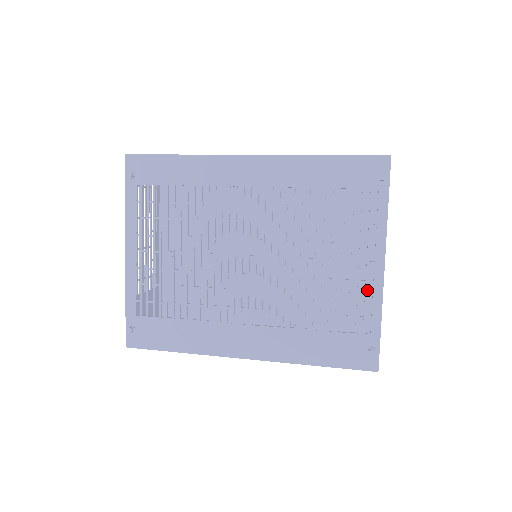
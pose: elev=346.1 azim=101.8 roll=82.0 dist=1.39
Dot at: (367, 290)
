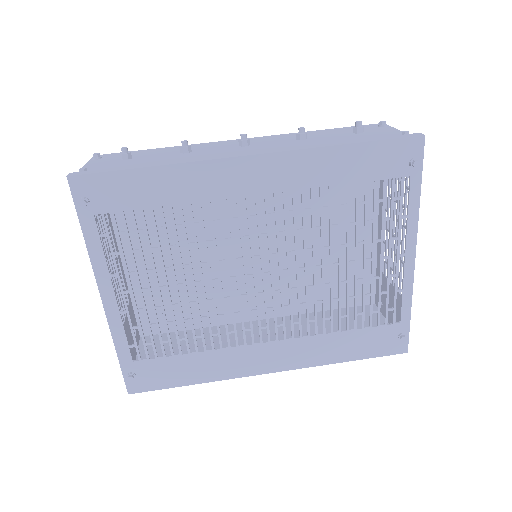
Dot at: (369, 257)
